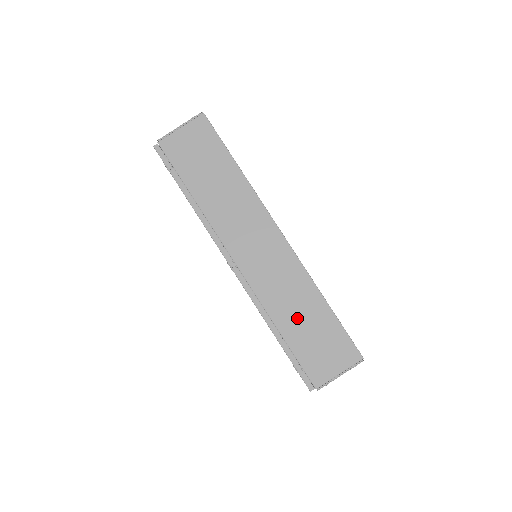
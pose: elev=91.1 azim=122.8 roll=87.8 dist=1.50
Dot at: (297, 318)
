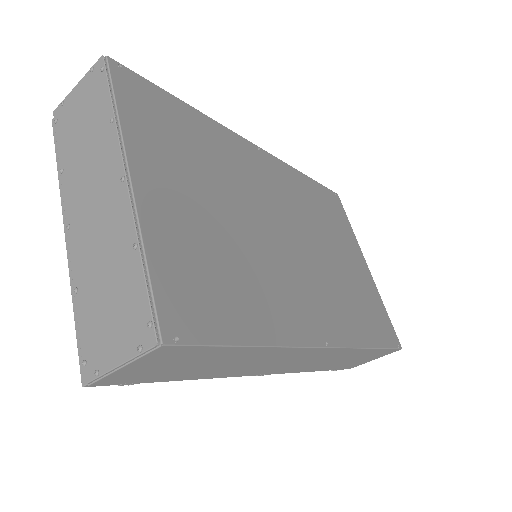
Dot at: (339, 362)
